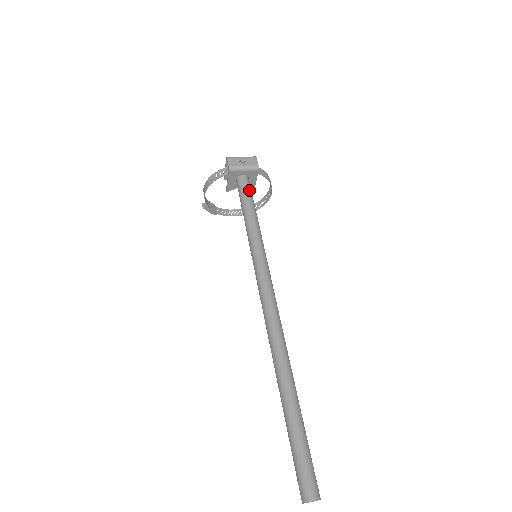
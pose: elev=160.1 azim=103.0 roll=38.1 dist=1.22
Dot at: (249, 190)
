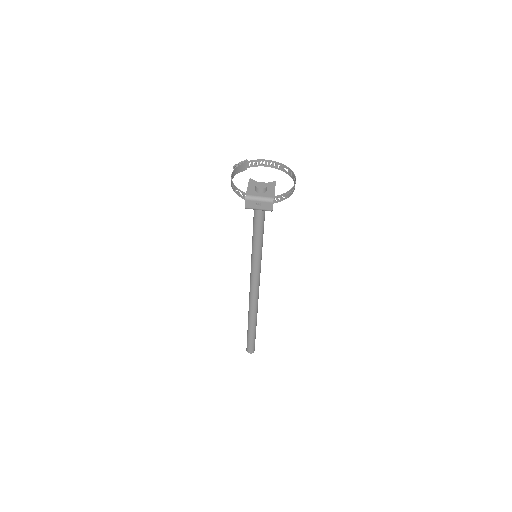
Dot at: (261, 220)
